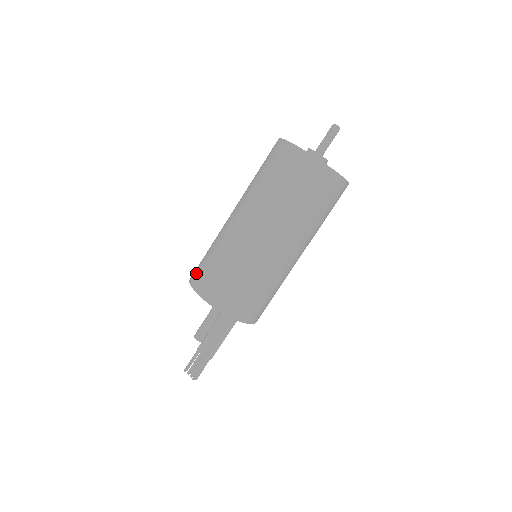
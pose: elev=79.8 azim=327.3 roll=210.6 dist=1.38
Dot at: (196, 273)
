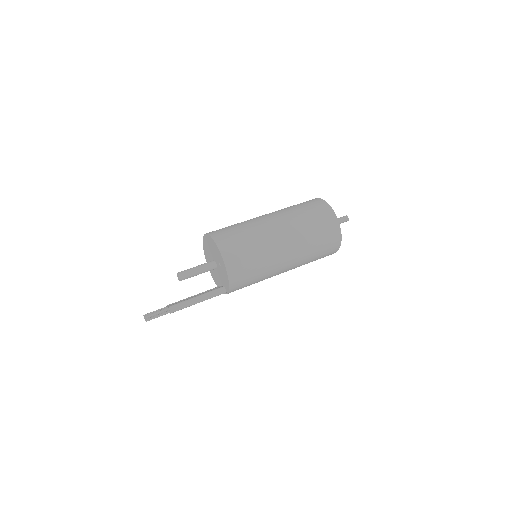
Dot at: occluded
